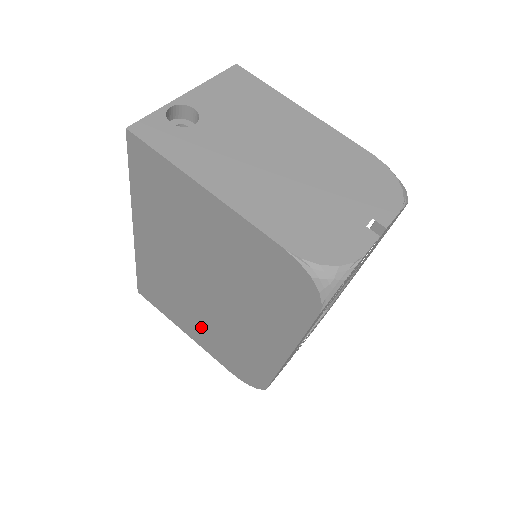
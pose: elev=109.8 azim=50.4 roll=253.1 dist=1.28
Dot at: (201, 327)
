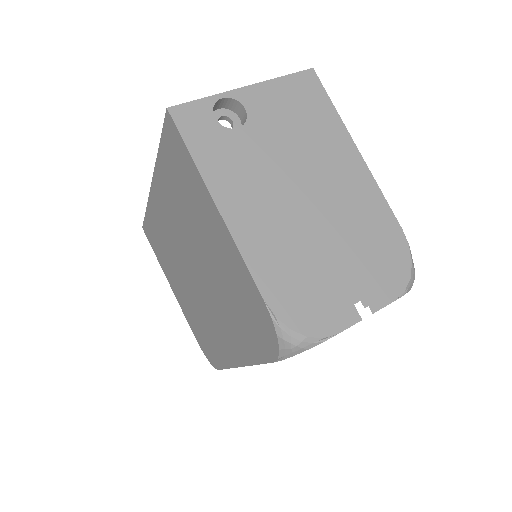
Dot at: (183, 292)
